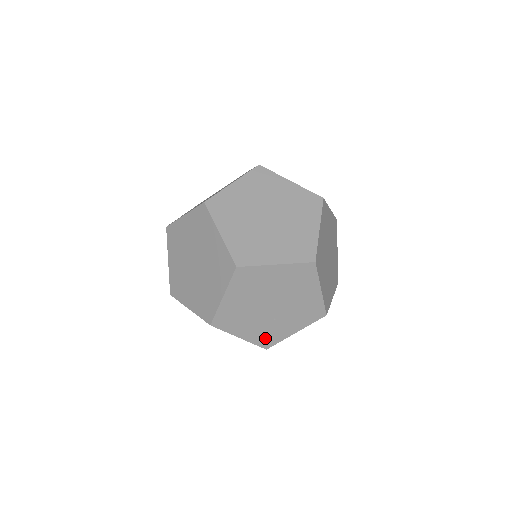
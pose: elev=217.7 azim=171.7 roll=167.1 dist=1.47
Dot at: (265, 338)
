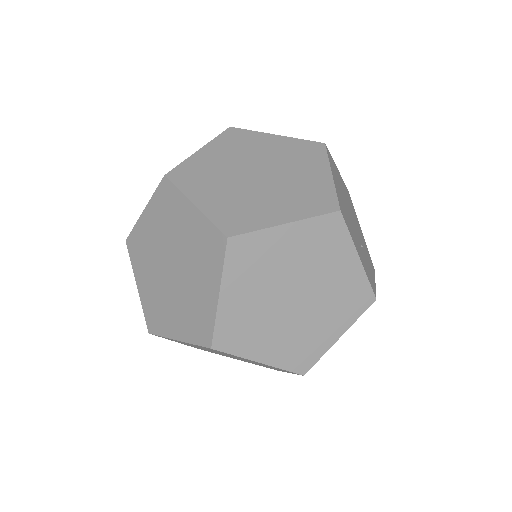
Dot at: (368, 275)
